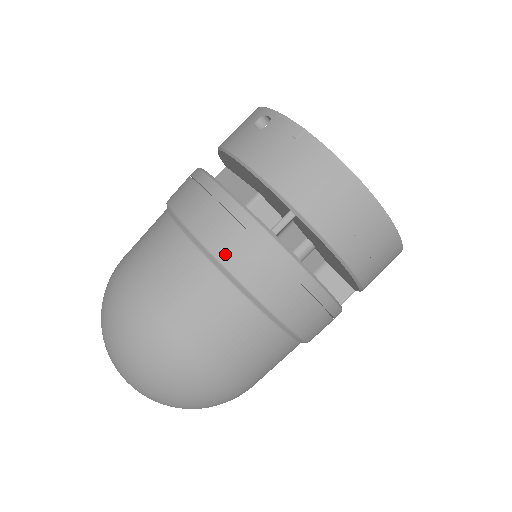
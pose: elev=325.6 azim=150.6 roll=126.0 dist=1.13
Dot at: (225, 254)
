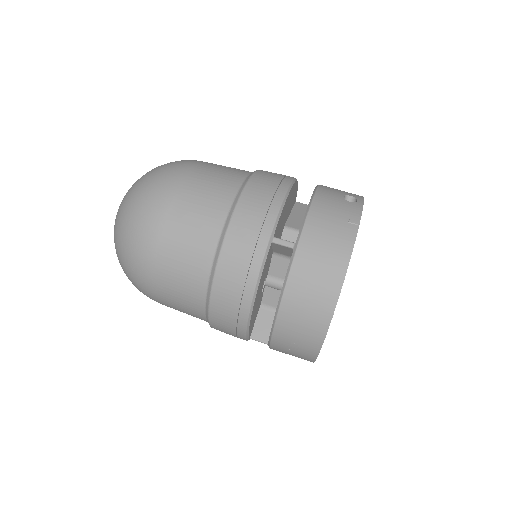
Dot at: (240, 214)
